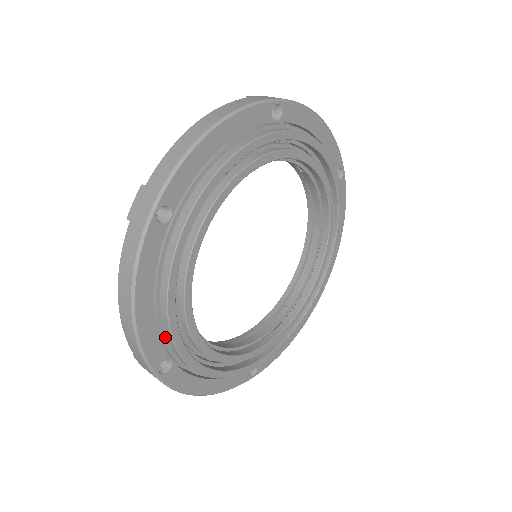
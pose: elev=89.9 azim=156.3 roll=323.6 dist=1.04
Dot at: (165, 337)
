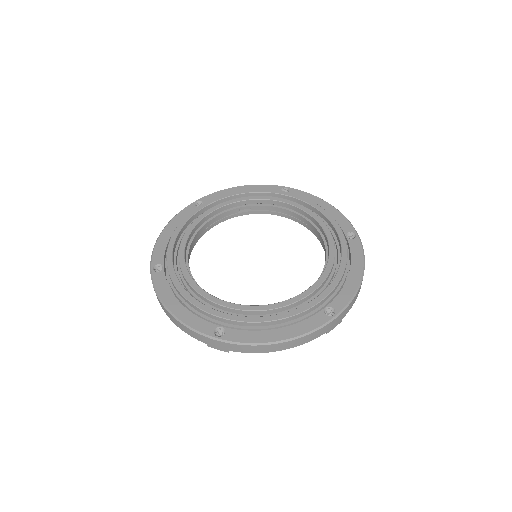
Dot at: (205, 316)
